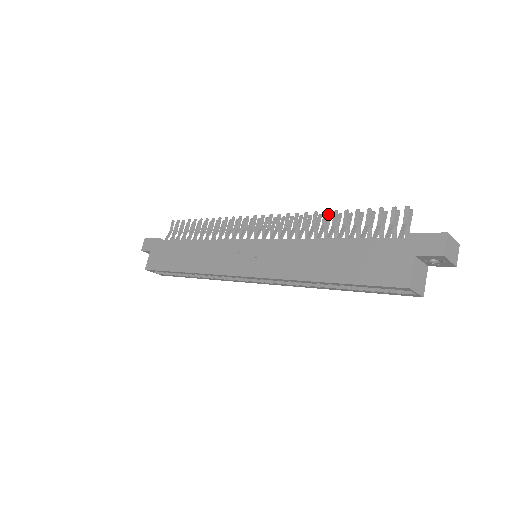
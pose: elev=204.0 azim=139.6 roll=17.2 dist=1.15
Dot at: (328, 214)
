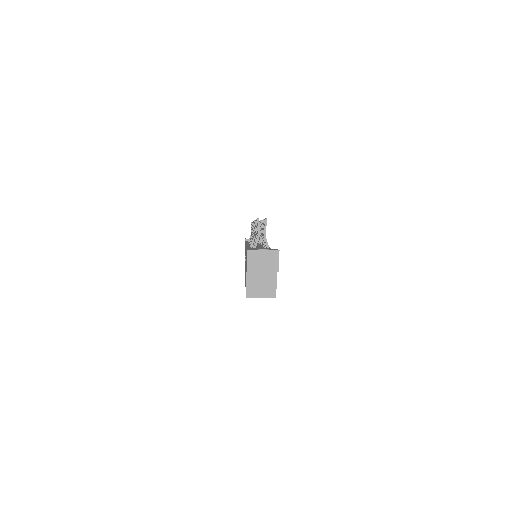
Dot at: occluded
